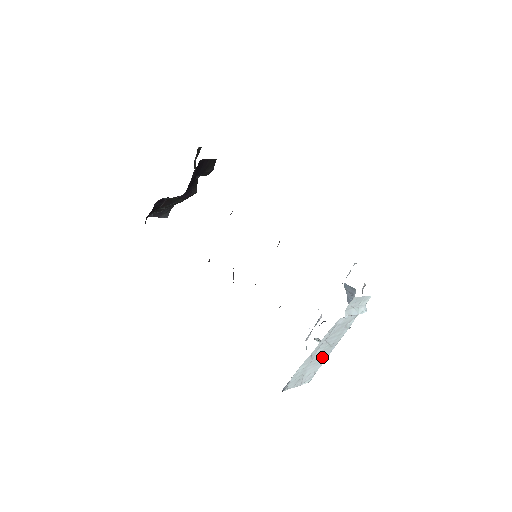
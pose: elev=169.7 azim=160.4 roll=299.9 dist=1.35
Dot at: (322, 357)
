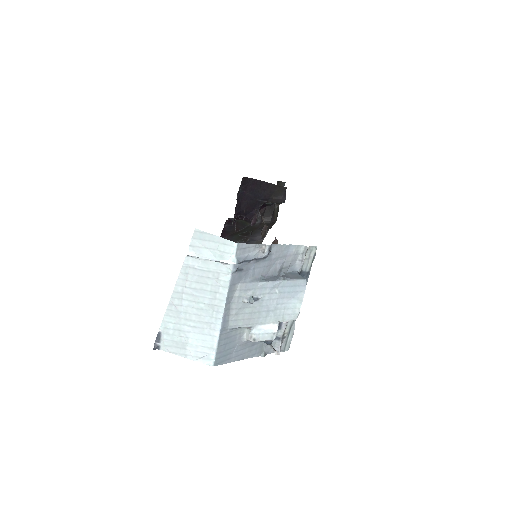
Dot at: (206, 323)
